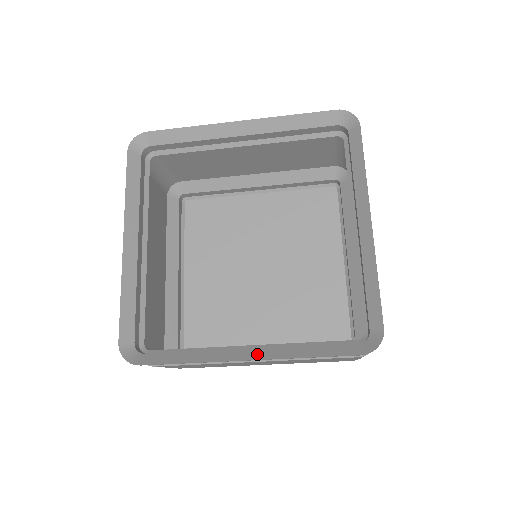
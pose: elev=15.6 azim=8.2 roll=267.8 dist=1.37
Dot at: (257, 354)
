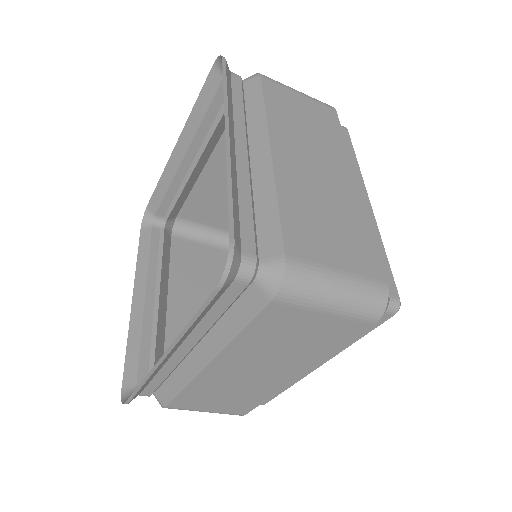
Dot at: occluded
